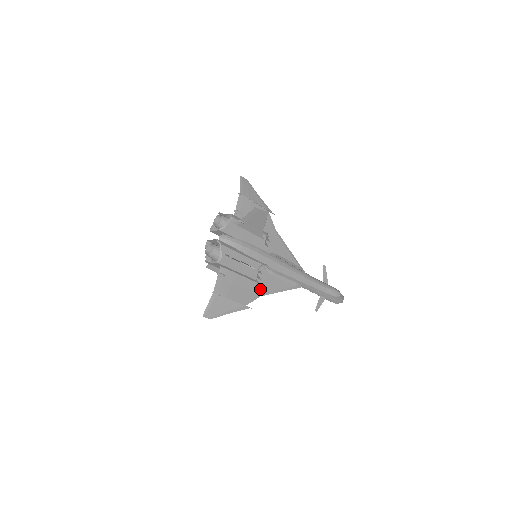
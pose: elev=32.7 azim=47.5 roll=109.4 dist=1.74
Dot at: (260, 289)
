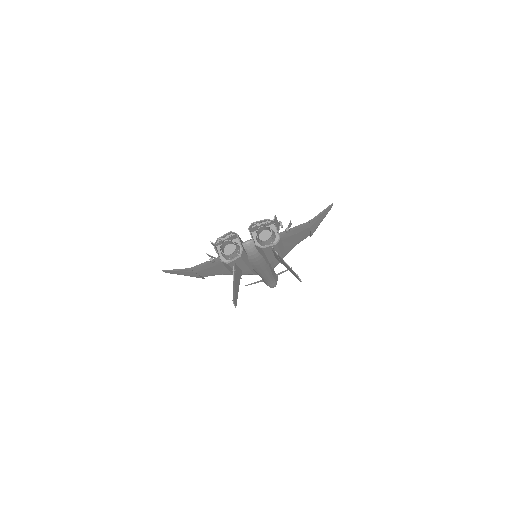
Dot at: (228, 272)
